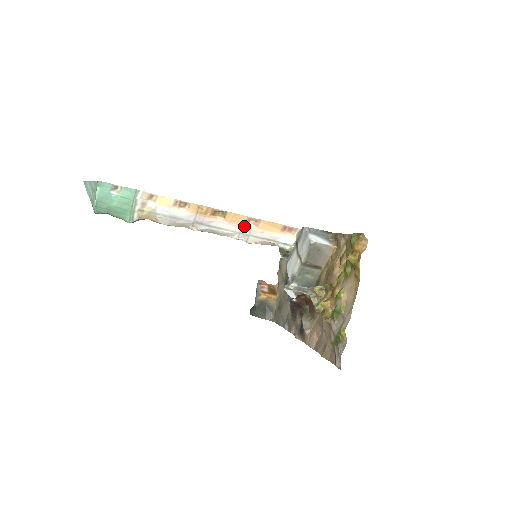
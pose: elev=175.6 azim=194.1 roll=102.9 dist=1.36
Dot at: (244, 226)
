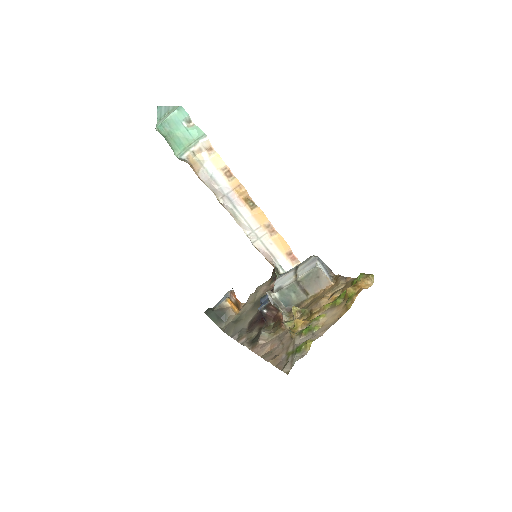
Dot at: (261, 228)
